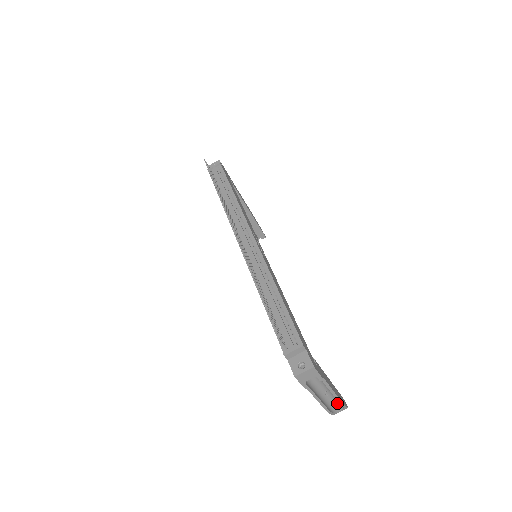
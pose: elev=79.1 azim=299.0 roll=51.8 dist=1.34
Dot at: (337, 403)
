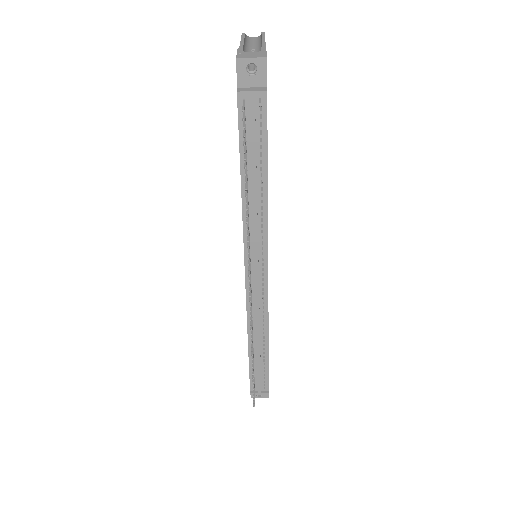
Dot at: occluded
